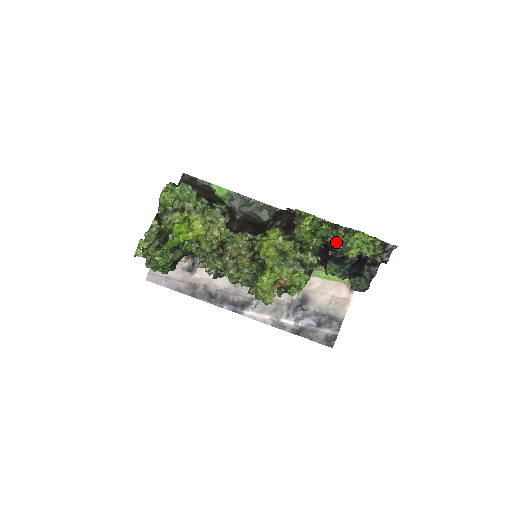
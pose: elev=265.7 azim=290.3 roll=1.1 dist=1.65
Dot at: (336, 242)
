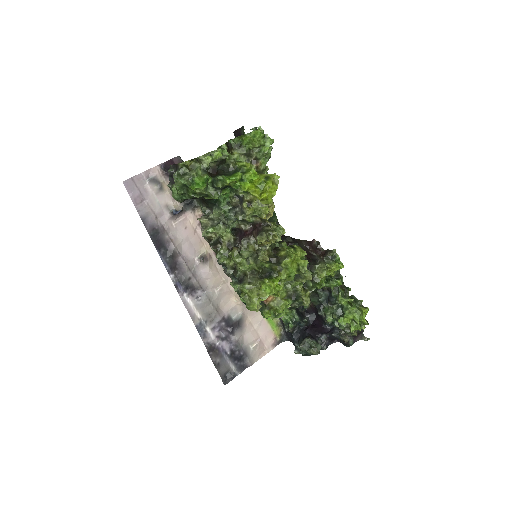
Dot at: (325, 299)
